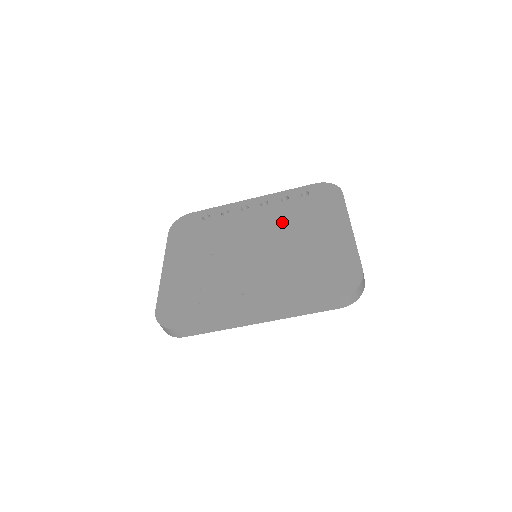
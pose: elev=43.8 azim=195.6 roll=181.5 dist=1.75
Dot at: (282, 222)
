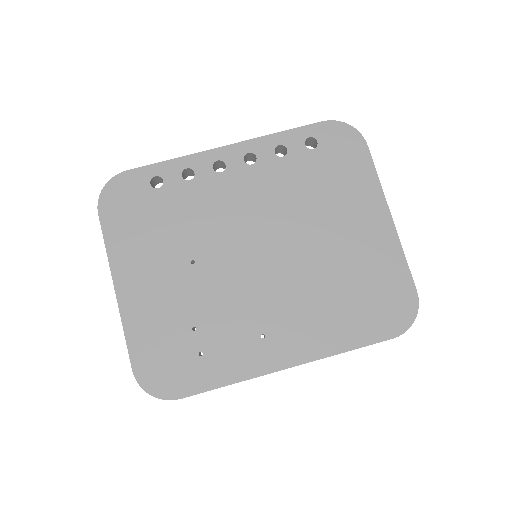
Dot at: (288, 200)
